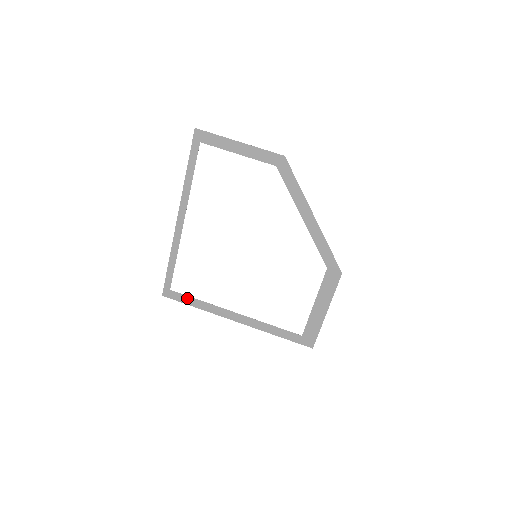
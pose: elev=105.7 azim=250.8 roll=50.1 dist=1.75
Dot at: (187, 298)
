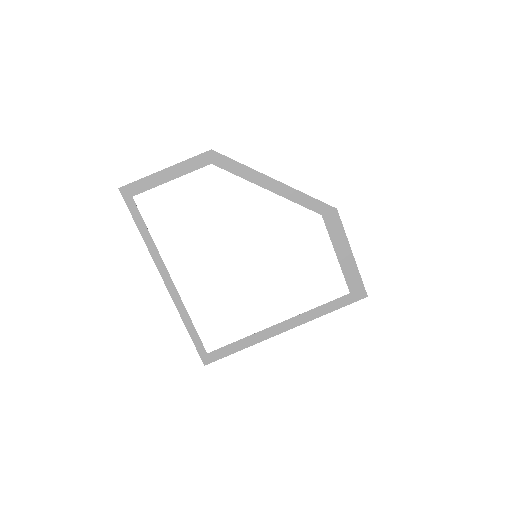
Dot at: (228, 348)
